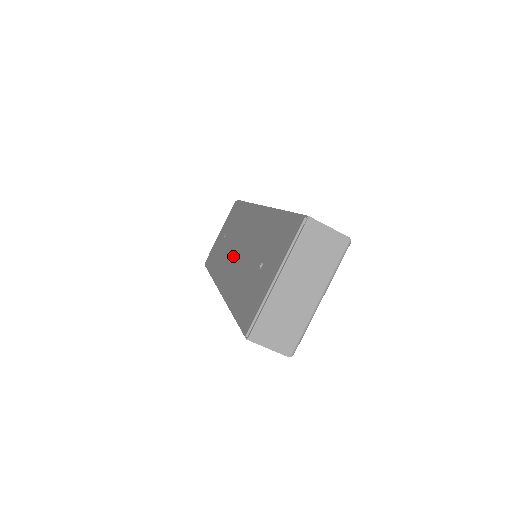
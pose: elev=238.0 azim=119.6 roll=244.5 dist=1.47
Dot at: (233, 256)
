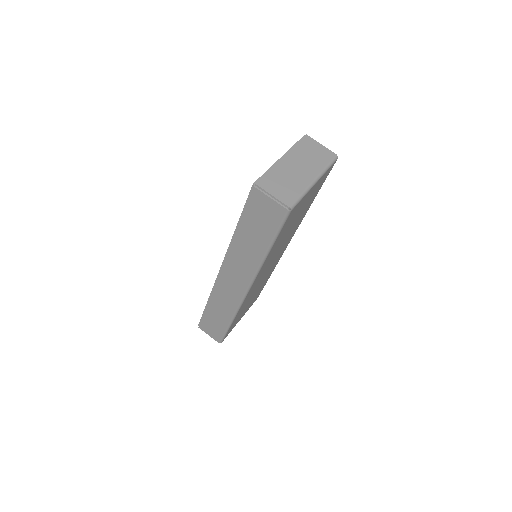
Dot at: occluded
